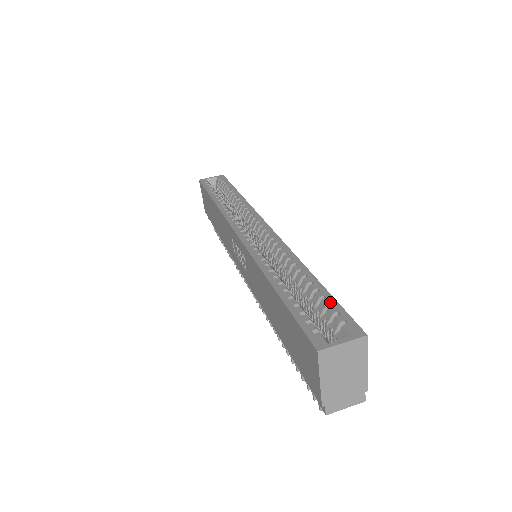
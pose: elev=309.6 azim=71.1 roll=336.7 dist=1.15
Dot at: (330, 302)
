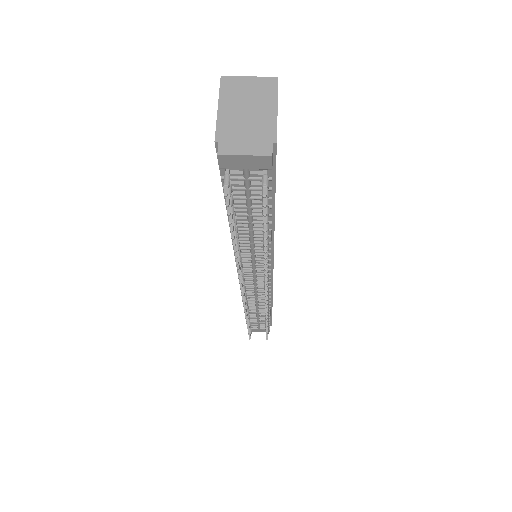
Dot at: occluded
